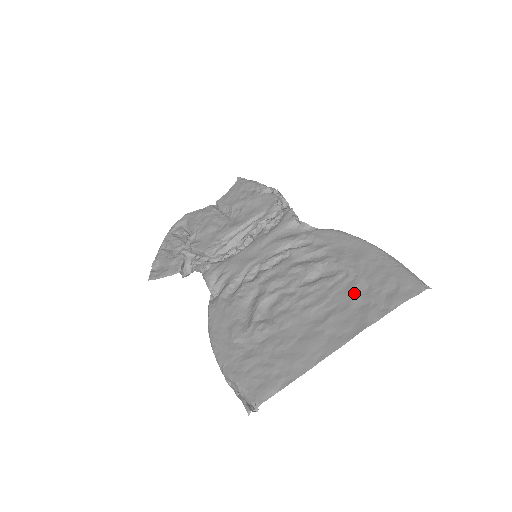
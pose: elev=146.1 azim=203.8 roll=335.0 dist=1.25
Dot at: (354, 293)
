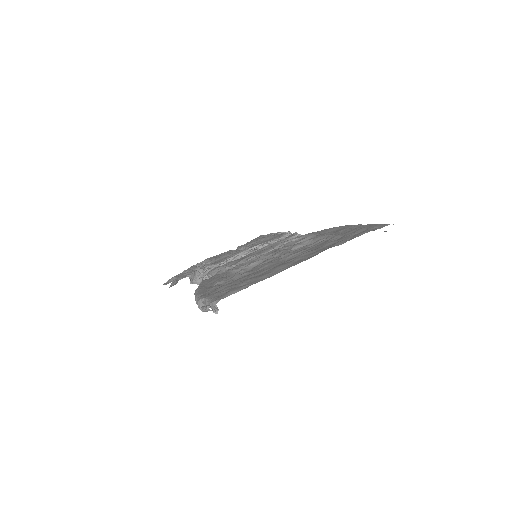
Dot at: (328, 241)
